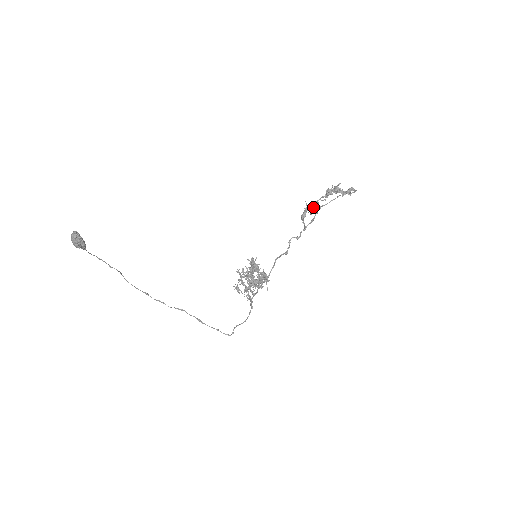
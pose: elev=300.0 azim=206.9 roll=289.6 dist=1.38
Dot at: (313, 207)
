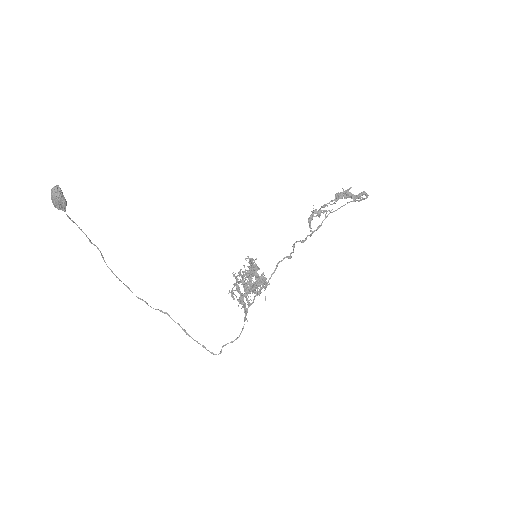
Dot at: (321, 210)
